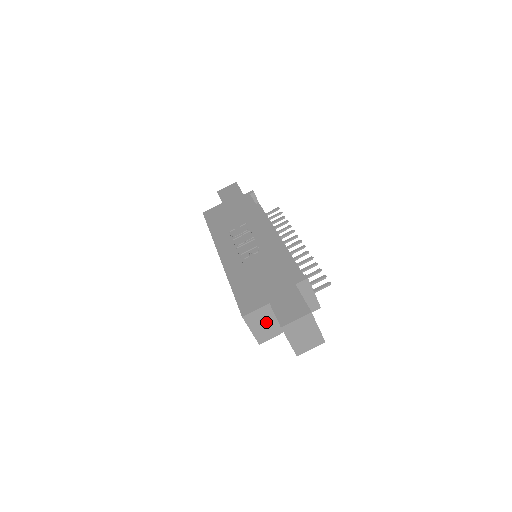
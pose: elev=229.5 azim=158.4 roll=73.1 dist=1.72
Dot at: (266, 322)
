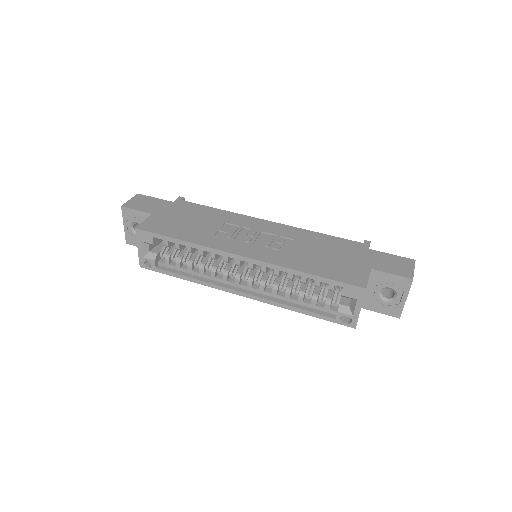
Dot at: occluded
